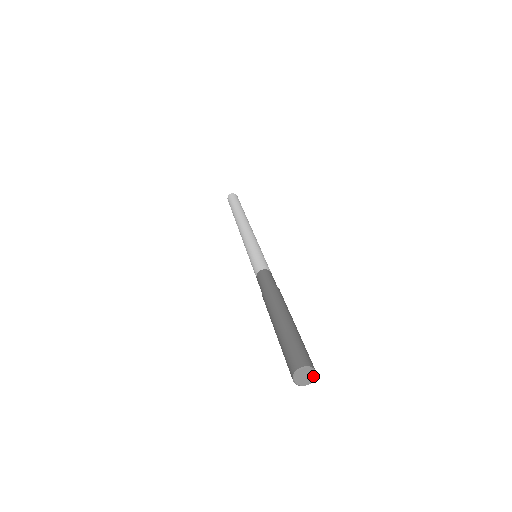
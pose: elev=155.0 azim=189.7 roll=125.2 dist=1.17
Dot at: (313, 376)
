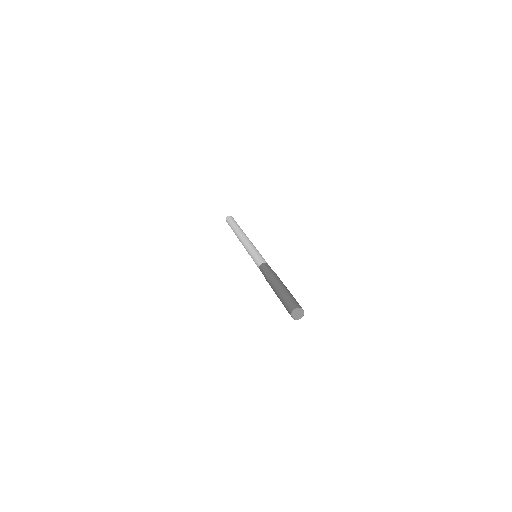
Dot at: (301, 317)
